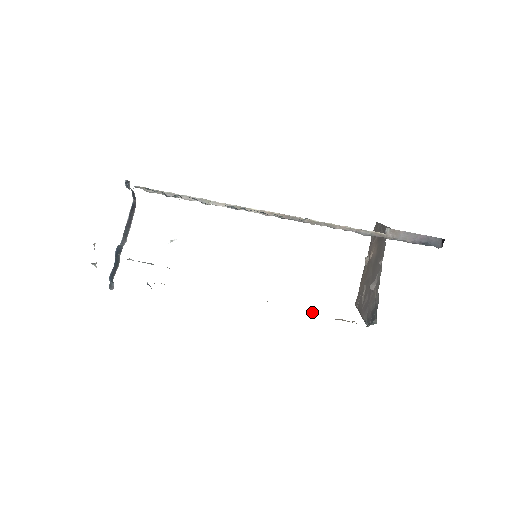
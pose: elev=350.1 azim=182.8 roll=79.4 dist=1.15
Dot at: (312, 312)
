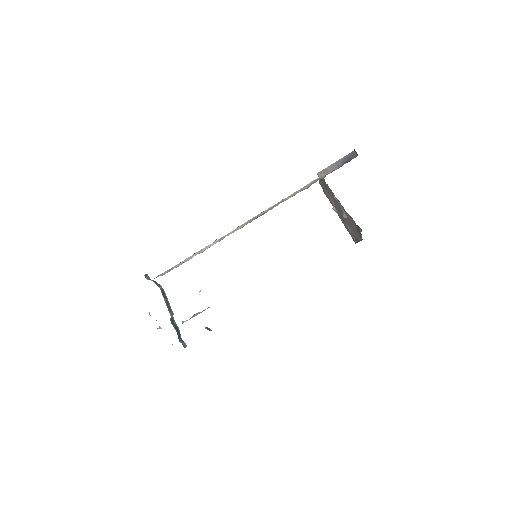
Dot at: occluded
